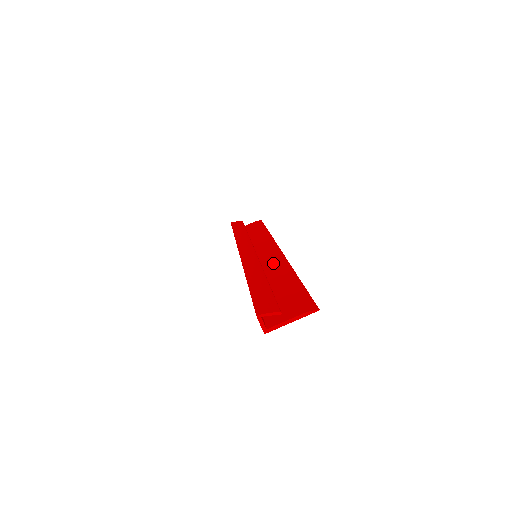
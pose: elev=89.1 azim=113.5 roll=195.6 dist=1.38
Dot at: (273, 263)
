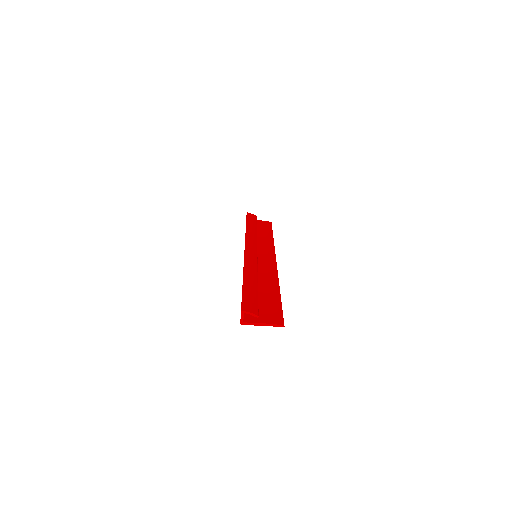
Dot at: (266, 270)
